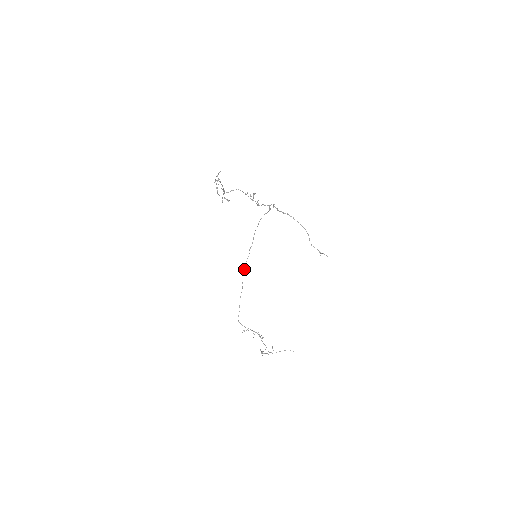
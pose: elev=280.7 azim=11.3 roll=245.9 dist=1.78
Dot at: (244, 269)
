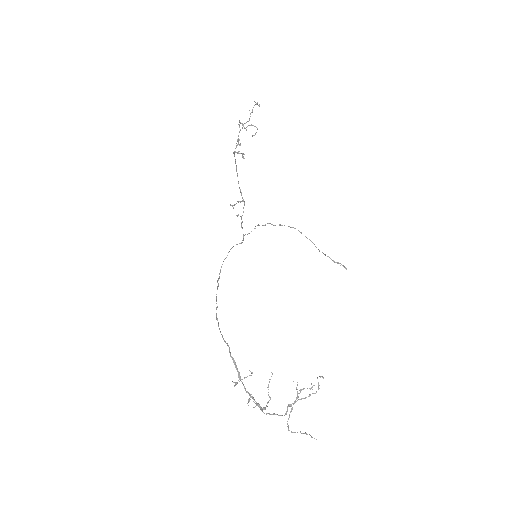
Dot at: occluded
